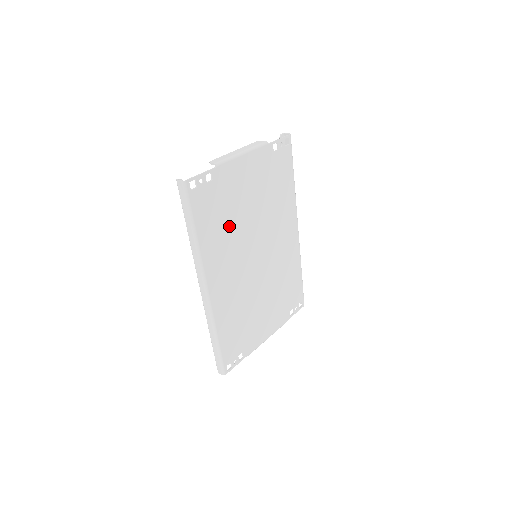
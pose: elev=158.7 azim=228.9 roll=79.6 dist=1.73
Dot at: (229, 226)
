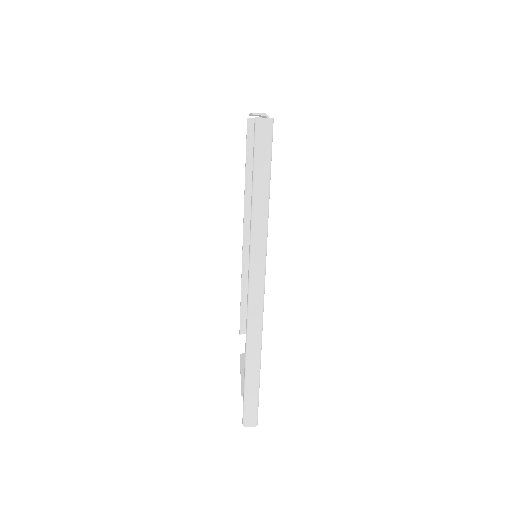
Dot at: occluded
